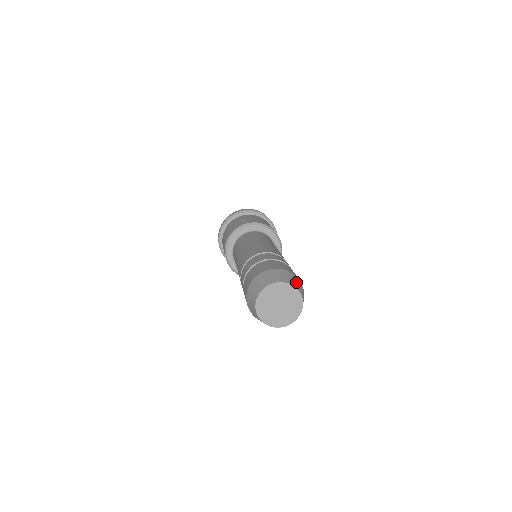
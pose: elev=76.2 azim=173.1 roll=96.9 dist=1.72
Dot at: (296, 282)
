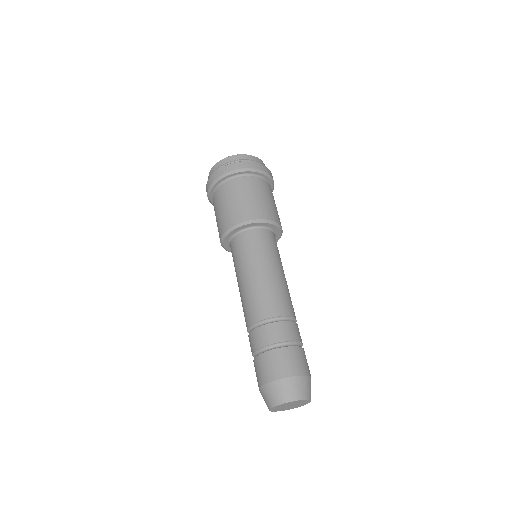
Dot at: (289, 390)
